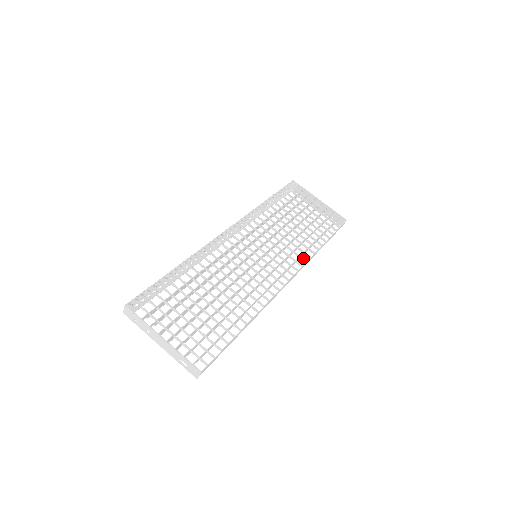
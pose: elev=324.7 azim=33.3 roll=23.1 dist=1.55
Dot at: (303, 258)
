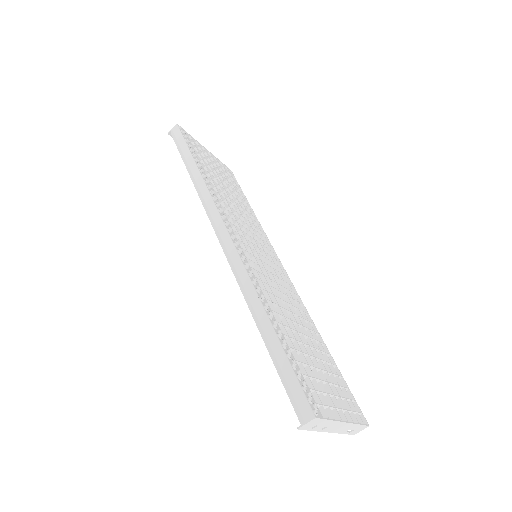
Dot at: occluded
